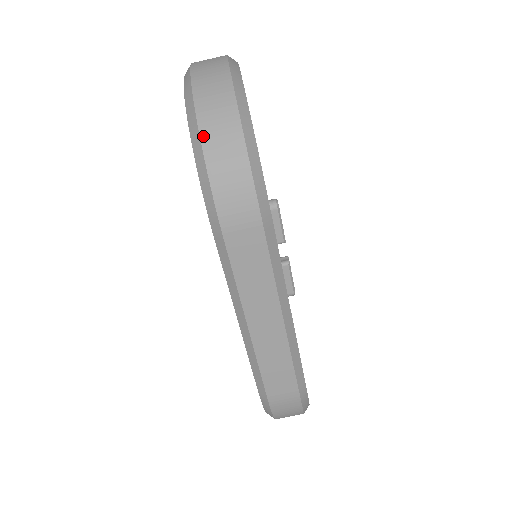
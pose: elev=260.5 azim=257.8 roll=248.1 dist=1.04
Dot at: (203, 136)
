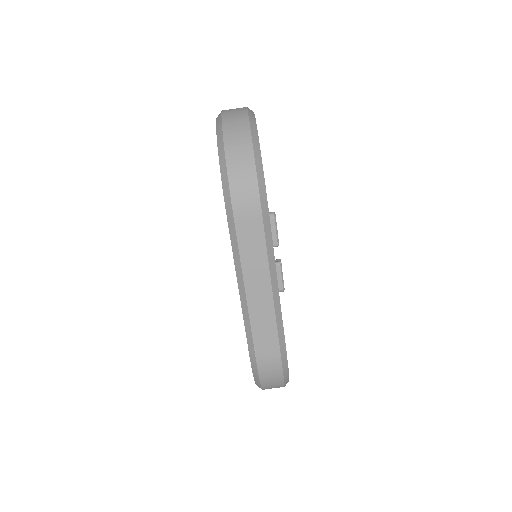
Dot at: (227, 151)
